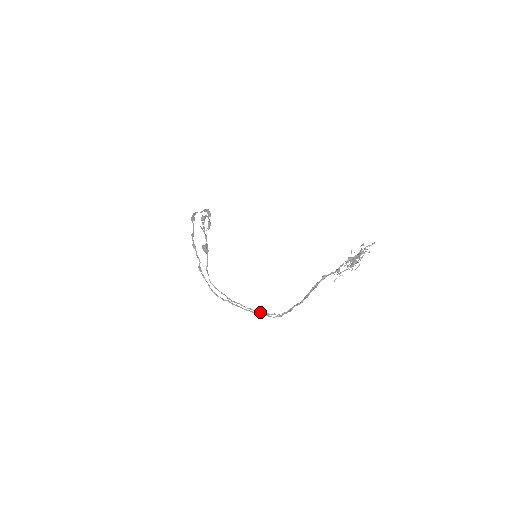
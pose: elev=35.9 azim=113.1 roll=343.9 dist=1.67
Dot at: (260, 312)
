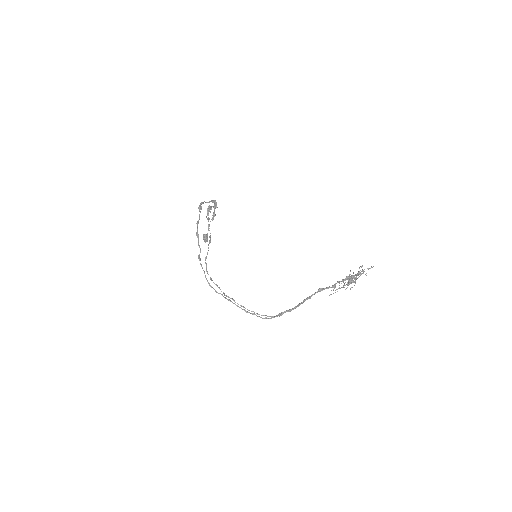
Dot at: occluded
